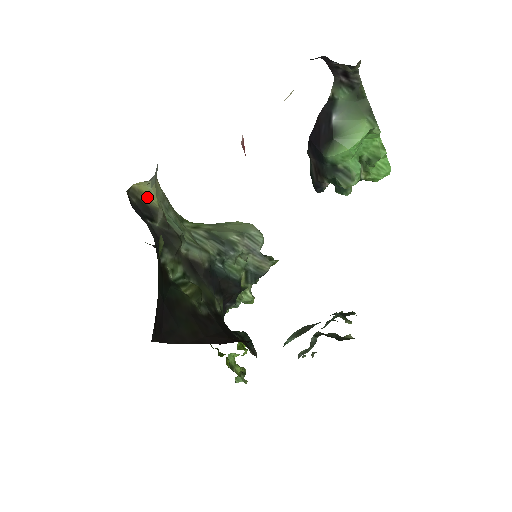
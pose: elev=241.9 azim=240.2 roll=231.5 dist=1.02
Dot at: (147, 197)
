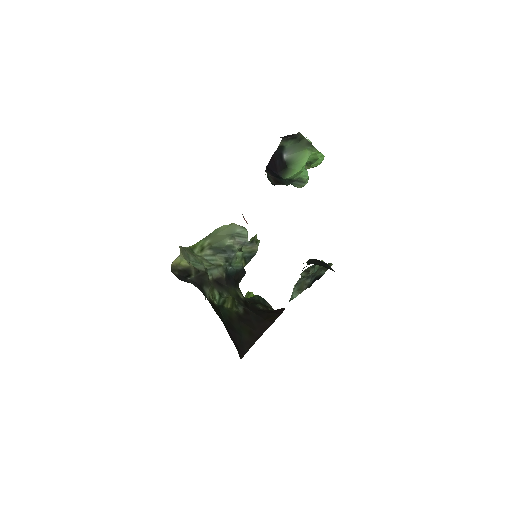
Dot at: (181, 264)
